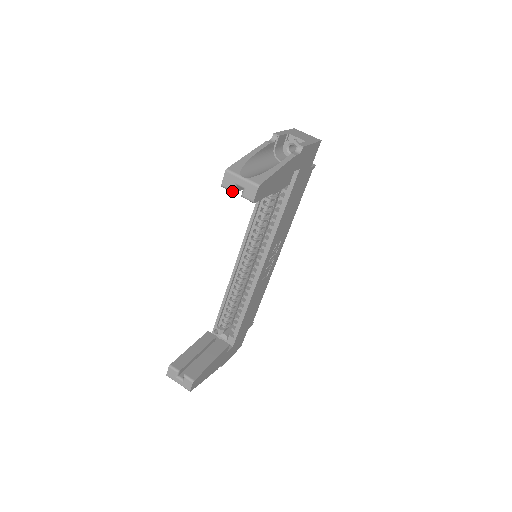
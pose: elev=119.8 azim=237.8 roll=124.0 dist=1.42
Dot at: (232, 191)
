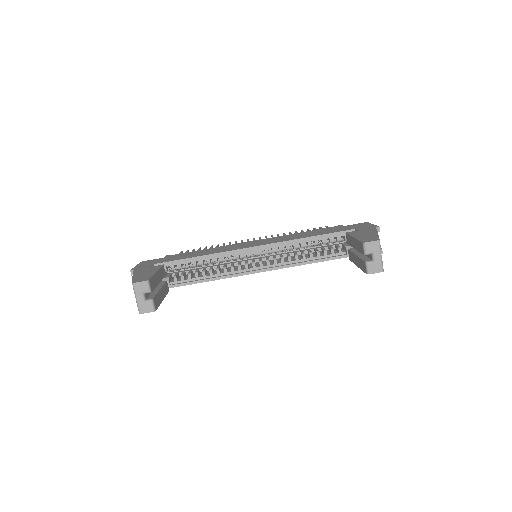
Dot at: (366, 253)
